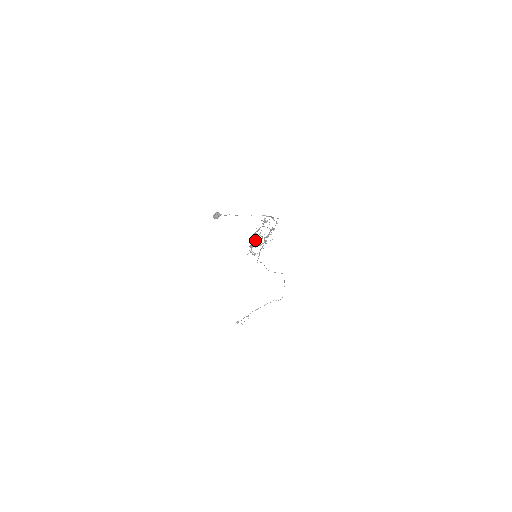
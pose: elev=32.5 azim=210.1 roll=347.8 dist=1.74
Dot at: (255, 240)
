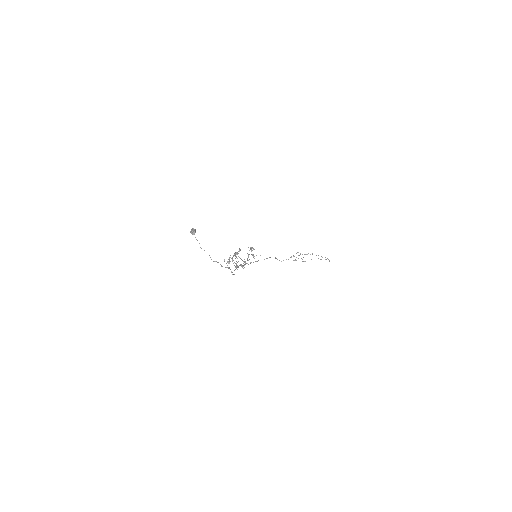
Dot at: occluded
